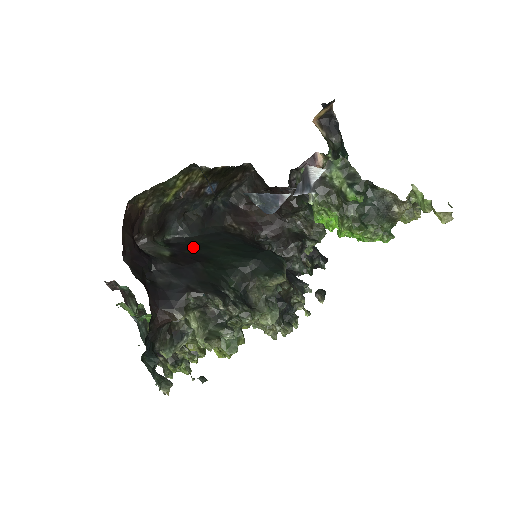
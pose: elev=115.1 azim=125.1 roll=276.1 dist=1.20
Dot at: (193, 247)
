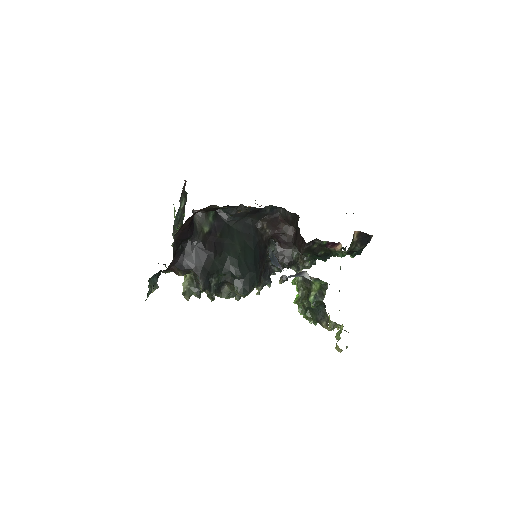
Dot at: (226, 231)
